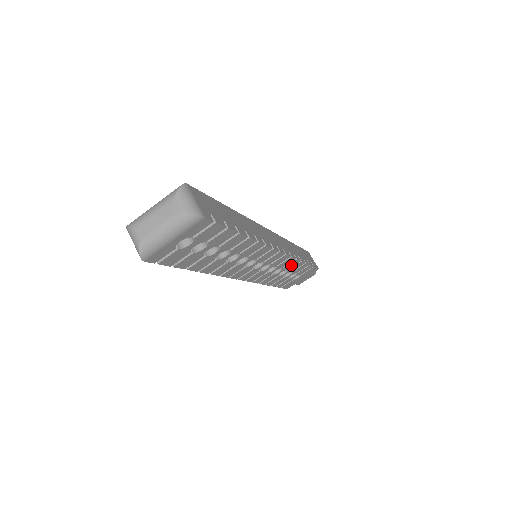
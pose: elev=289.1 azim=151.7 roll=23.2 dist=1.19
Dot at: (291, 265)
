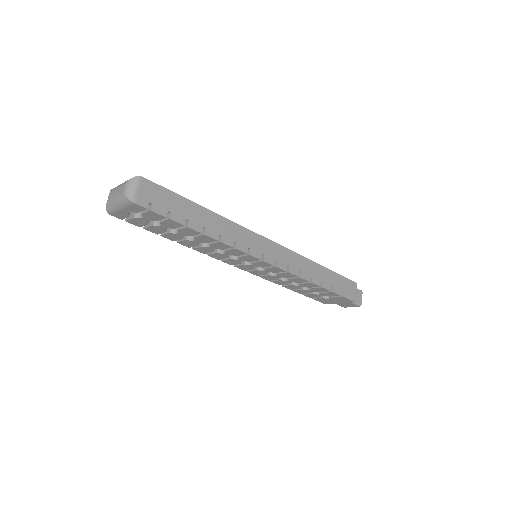
Dot at: (299, 280)
